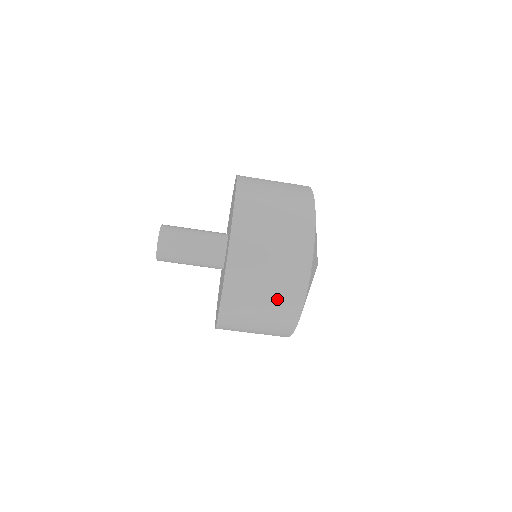
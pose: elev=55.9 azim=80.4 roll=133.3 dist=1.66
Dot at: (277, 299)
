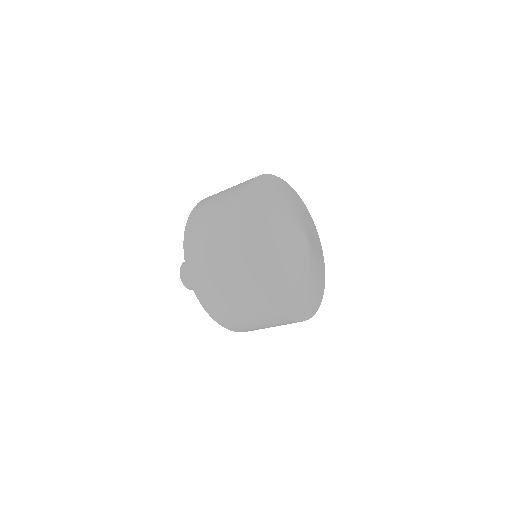
Dot at: occluded
